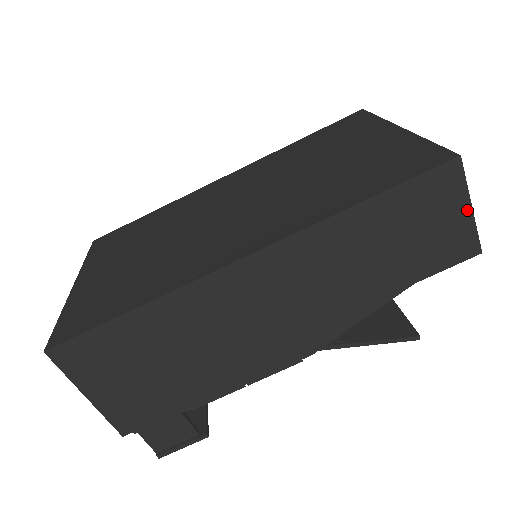
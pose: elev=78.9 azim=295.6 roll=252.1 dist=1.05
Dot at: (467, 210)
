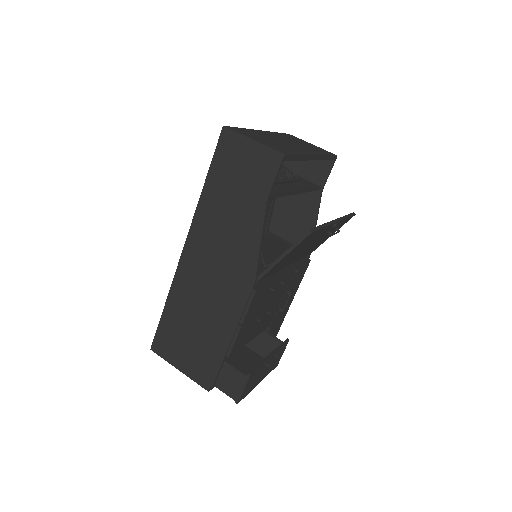
Dot at: (252, 143)
